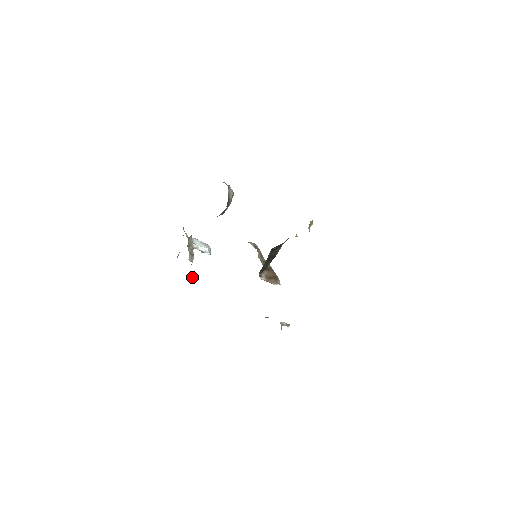
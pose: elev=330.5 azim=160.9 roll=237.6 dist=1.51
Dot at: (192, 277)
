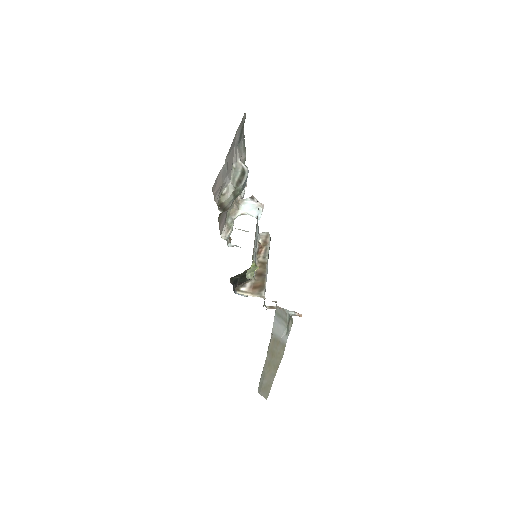
Dot at: (234, 245)
